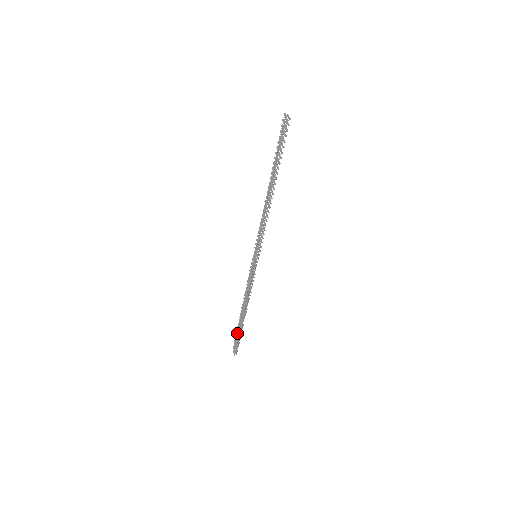
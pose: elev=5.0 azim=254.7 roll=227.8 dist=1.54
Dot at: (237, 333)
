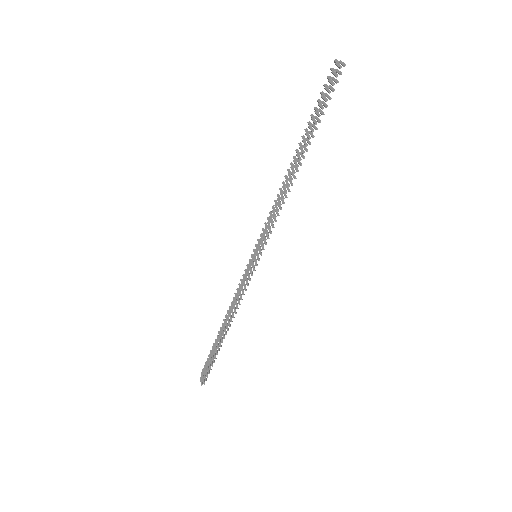
Dot at: (210, 356)
